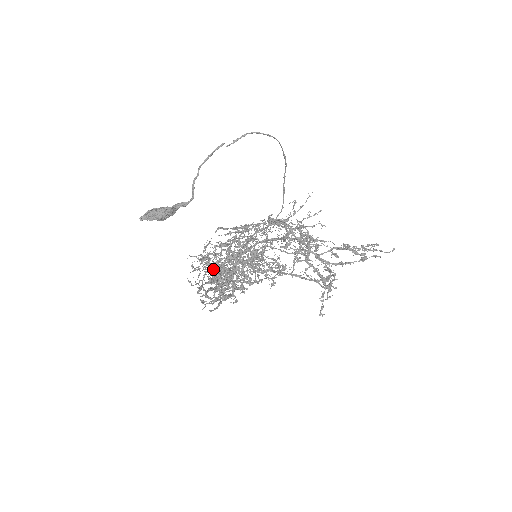
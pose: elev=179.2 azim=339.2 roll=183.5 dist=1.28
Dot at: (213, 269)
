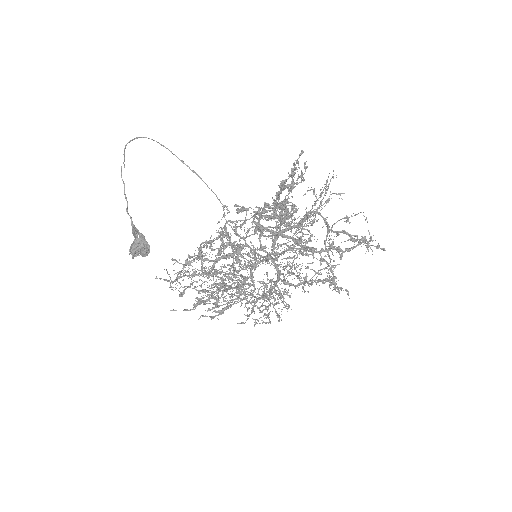
Dot at: (167, 271)
